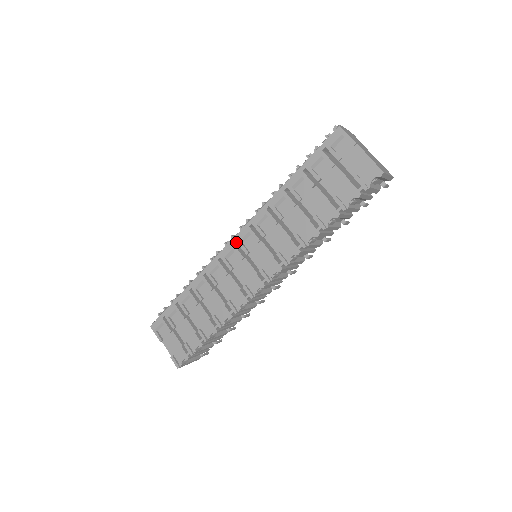
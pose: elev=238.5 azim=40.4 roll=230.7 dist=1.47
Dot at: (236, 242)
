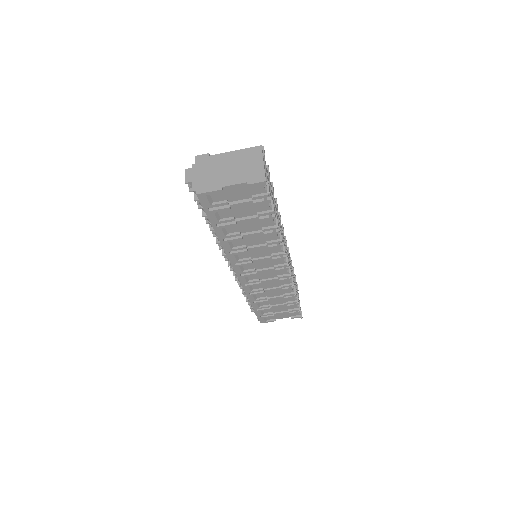
Dot at: occluded
